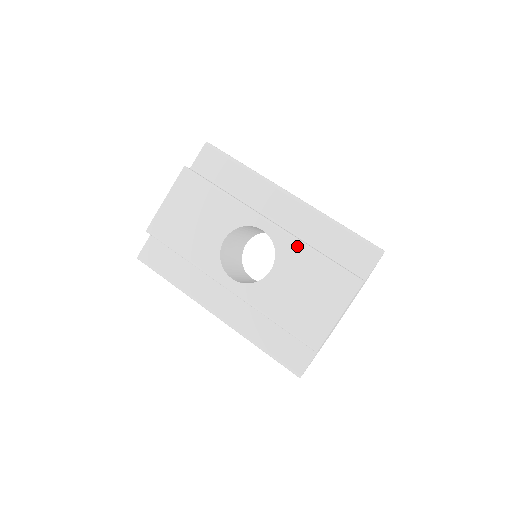
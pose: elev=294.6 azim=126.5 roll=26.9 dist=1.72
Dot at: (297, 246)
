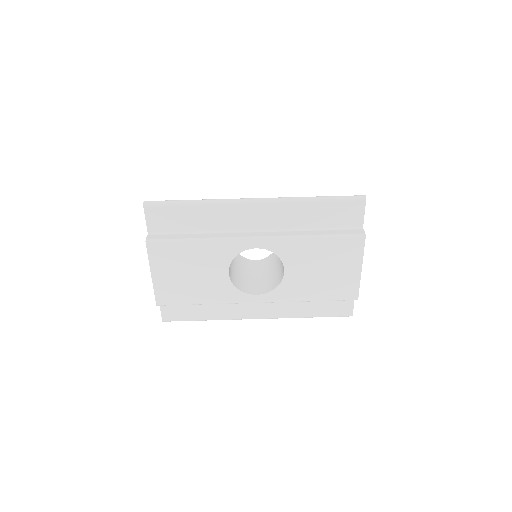
Dot at: (294, 243)
